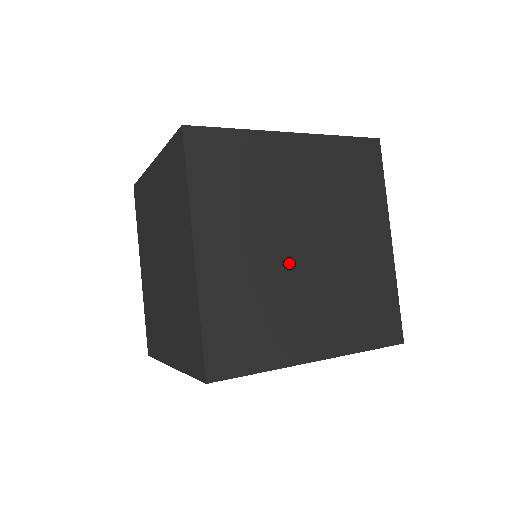
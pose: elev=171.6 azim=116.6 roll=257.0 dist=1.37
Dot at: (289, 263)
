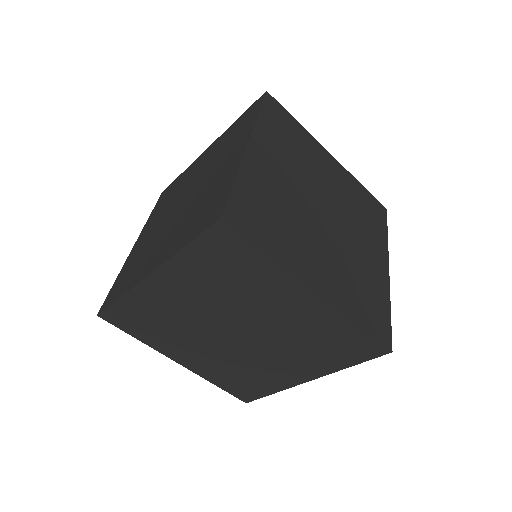
Dot at: (334, 233)
